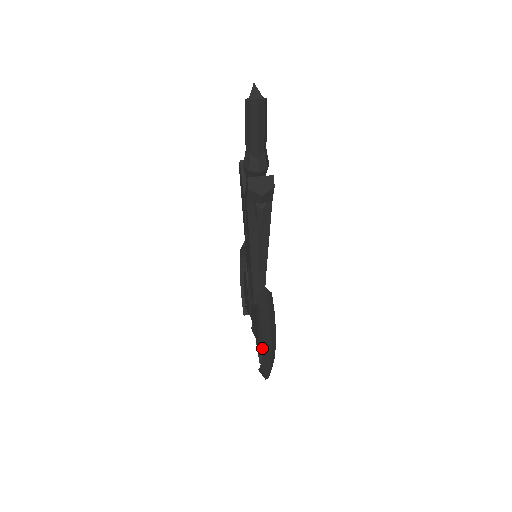
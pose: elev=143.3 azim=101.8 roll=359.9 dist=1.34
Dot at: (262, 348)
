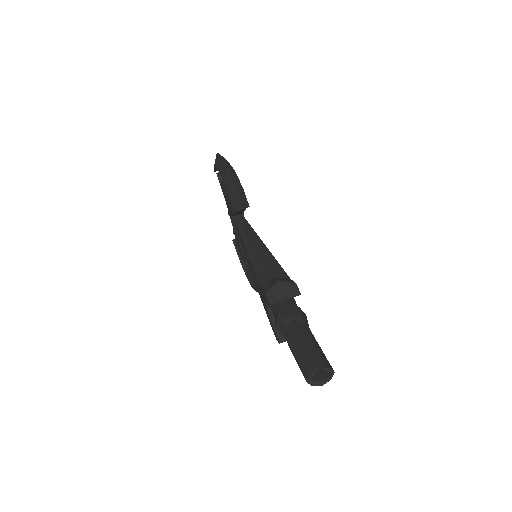
Dot at: (247, 277)
